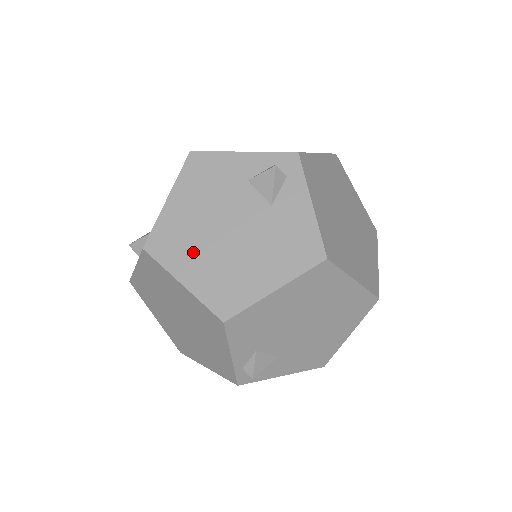
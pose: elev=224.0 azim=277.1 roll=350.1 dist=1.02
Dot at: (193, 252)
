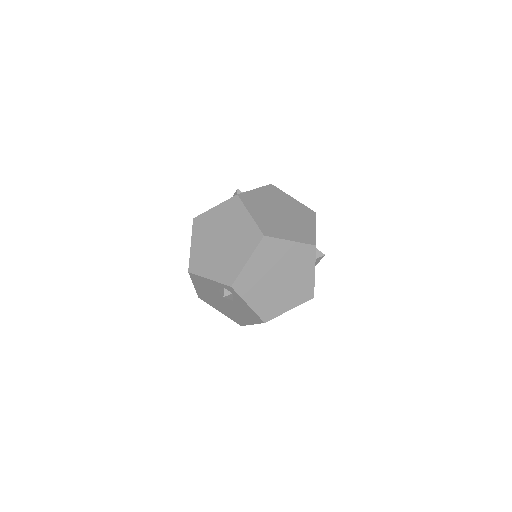
Dot at: (216, 305)
